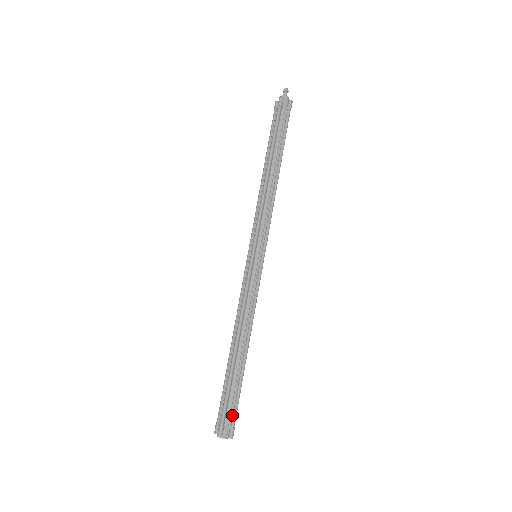
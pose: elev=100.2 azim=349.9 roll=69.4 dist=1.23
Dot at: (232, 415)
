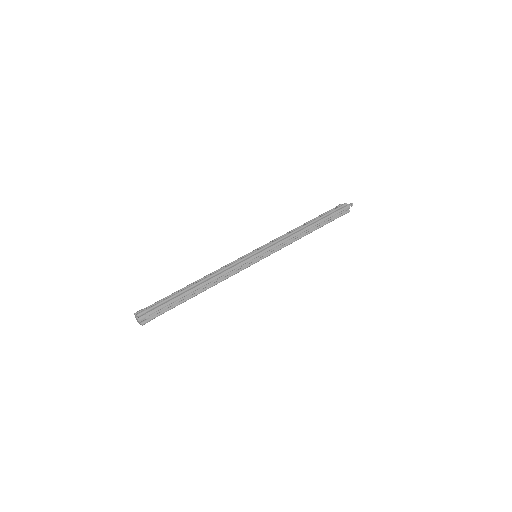
Dot at: (156, 314)
